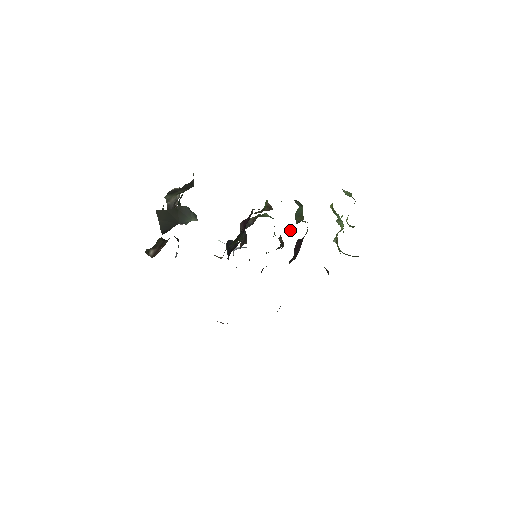
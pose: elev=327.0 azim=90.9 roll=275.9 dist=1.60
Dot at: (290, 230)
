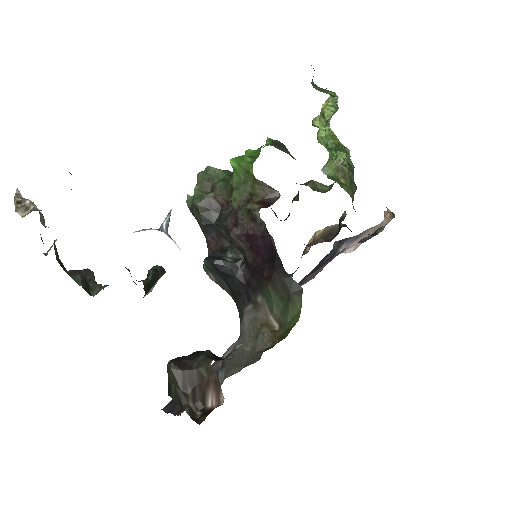
Dot at: occluded
